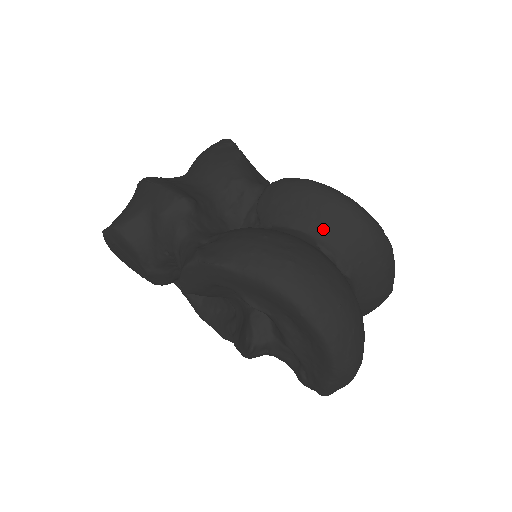
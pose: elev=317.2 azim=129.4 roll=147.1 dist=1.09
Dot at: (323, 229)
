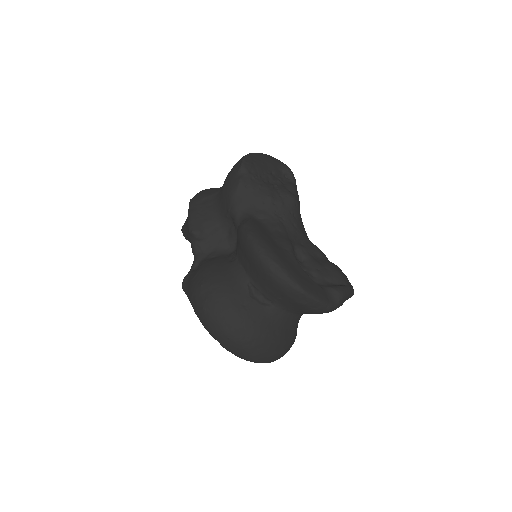
Dot at: (253, 274)
